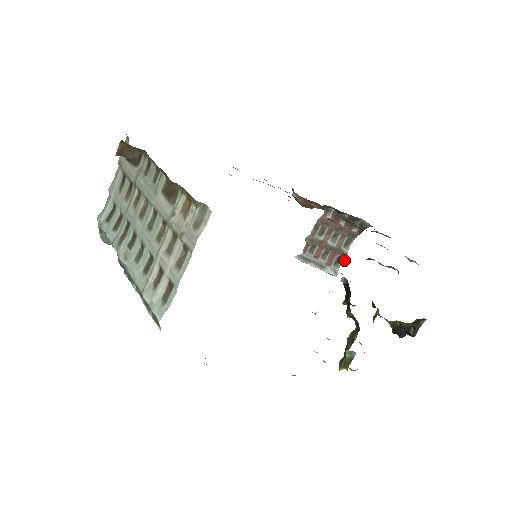
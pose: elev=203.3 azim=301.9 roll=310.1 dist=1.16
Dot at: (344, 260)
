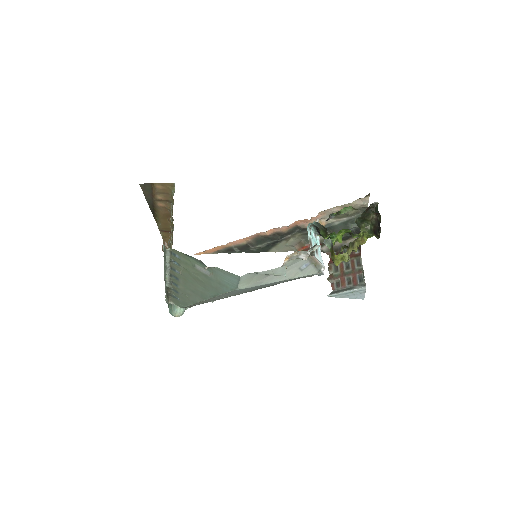
Dot at: (363, 273)
